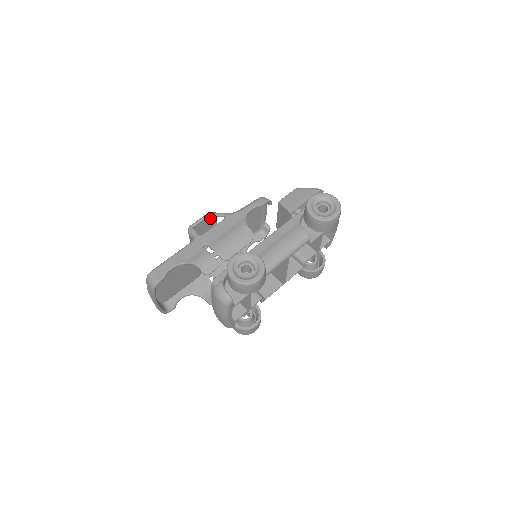
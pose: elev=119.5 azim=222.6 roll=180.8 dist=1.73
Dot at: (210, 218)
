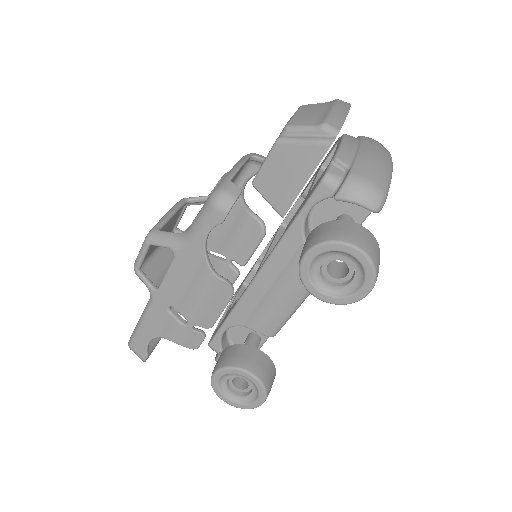
Dot at: occluded
